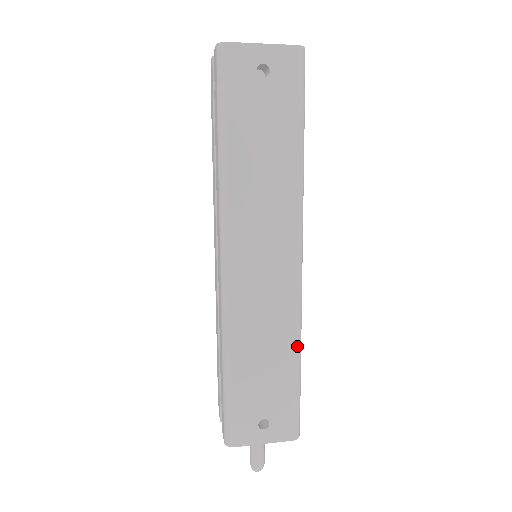
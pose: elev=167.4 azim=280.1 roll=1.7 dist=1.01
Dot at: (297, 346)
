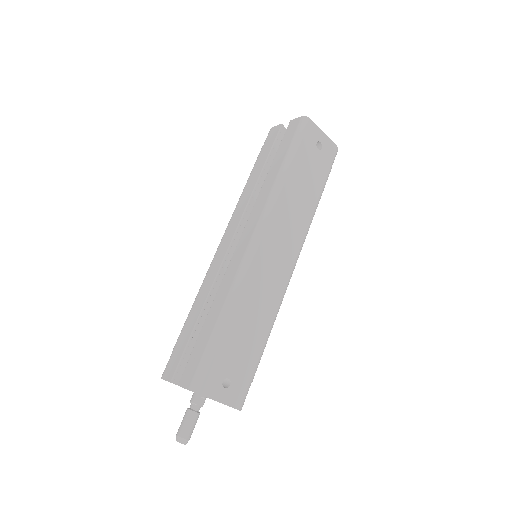
Dot at: (271, 328)
